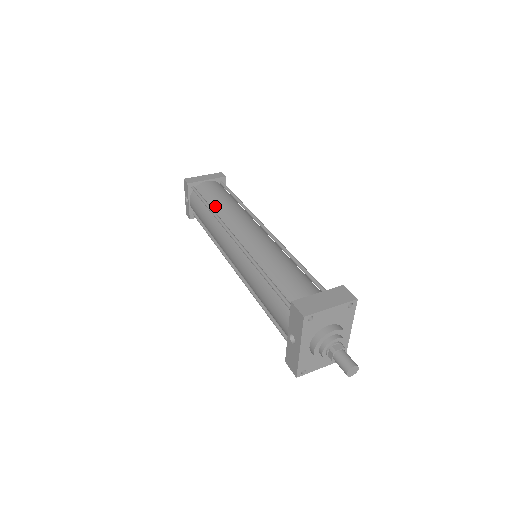
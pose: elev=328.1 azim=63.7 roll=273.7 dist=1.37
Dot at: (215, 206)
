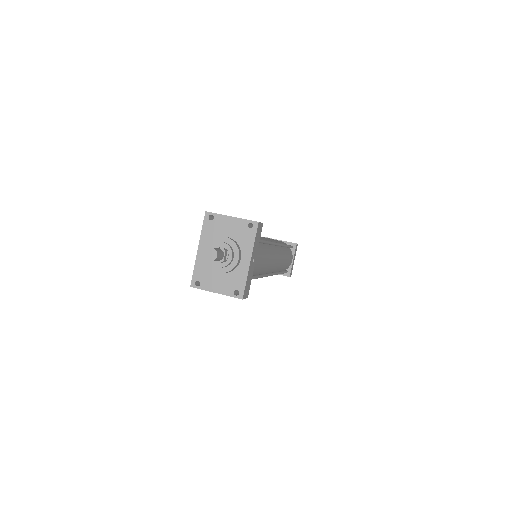
Dot at: occluded
